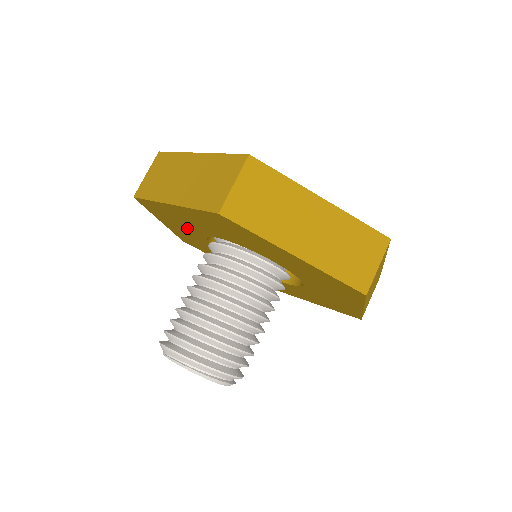
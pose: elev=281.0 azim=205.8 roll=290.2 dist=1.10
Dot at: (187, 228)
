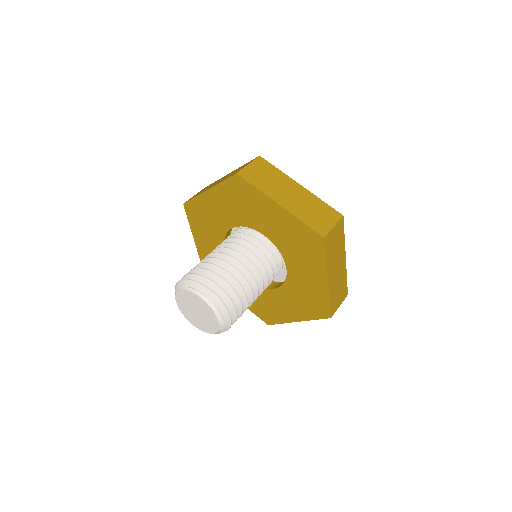
Dot at: (212, 232)
